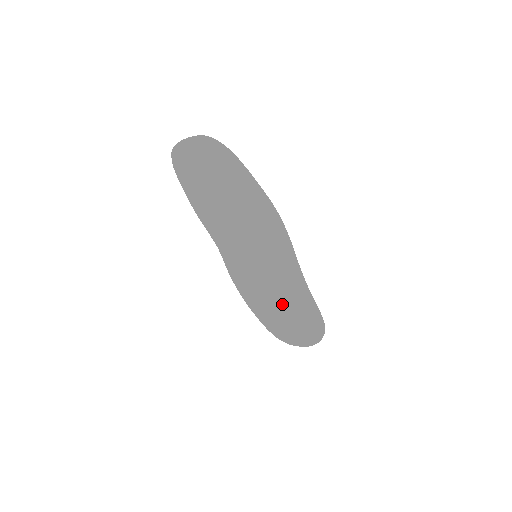
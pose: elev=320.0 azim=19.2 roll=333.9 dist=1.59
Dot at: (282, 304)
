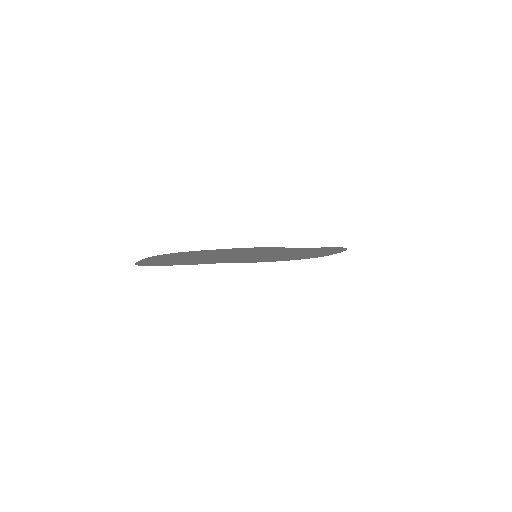
Dot at: (300, 254)
